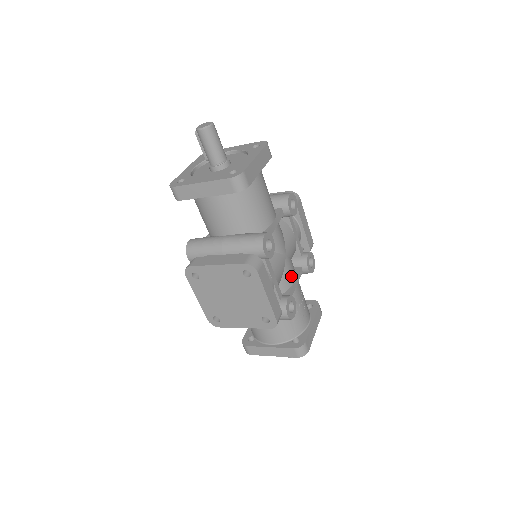
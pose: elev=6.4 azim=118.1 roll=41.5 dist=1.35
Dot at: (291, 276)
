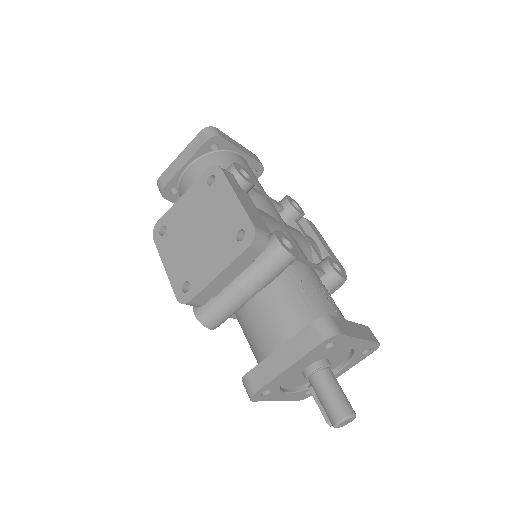
Dot at: occluded
